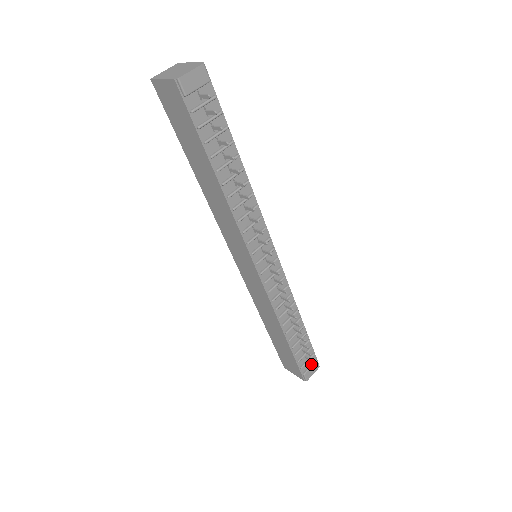
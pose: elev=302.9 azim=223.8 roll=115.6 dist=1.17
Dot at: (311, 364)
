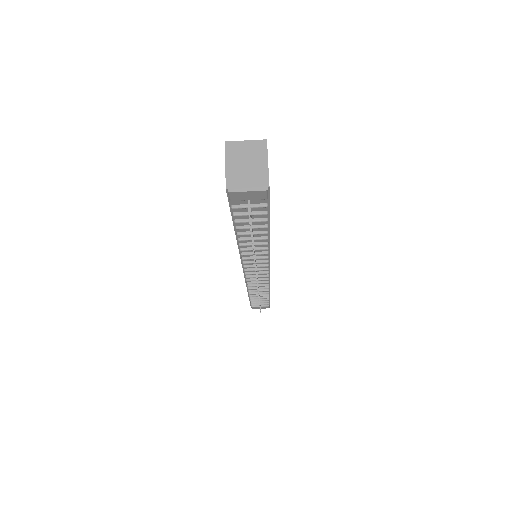
Dot at: occluded
